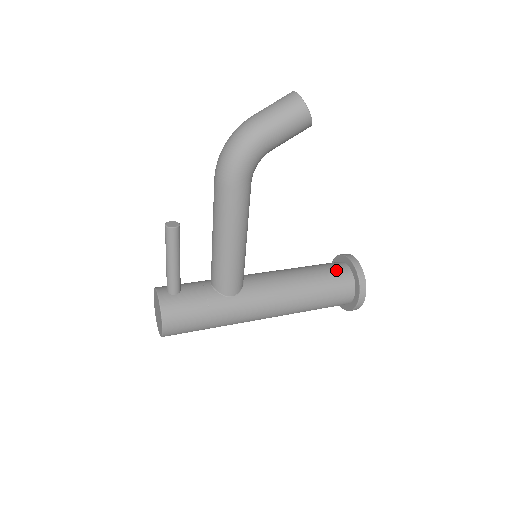
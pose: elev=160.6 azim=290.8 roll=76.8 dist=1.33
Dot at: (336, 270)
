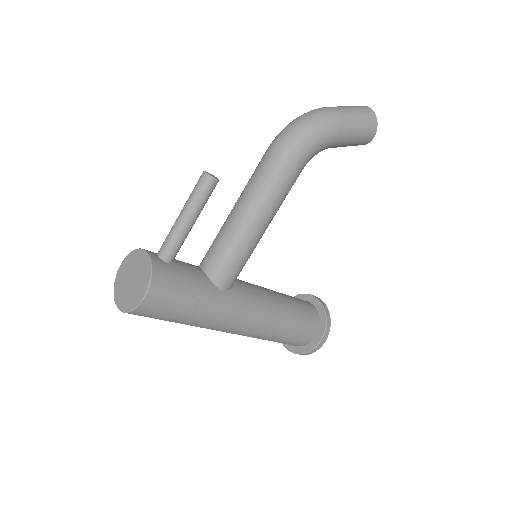
Dot at: (306, 305)
